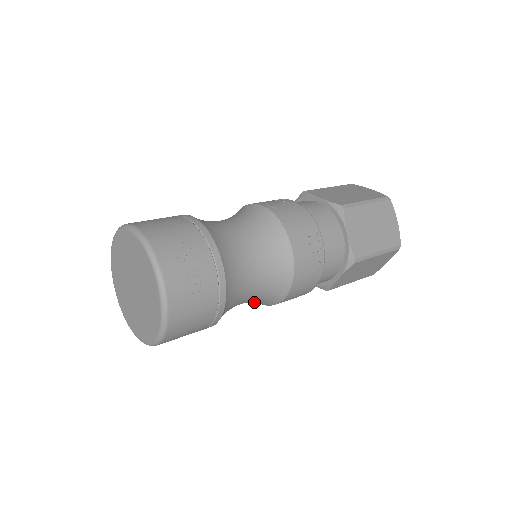
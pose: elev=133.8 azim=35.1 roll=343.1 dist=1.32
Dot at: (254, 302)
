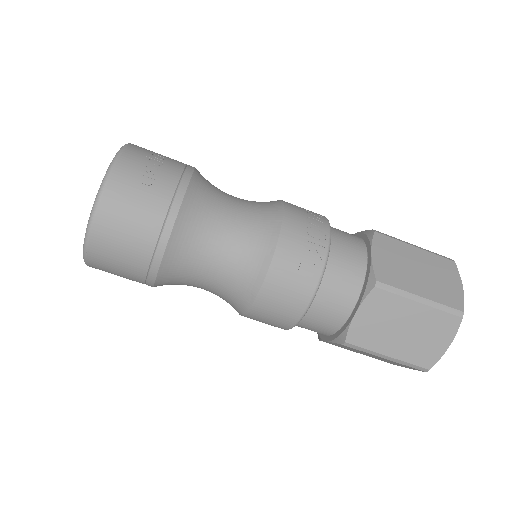
Dot at: (231, 294)
